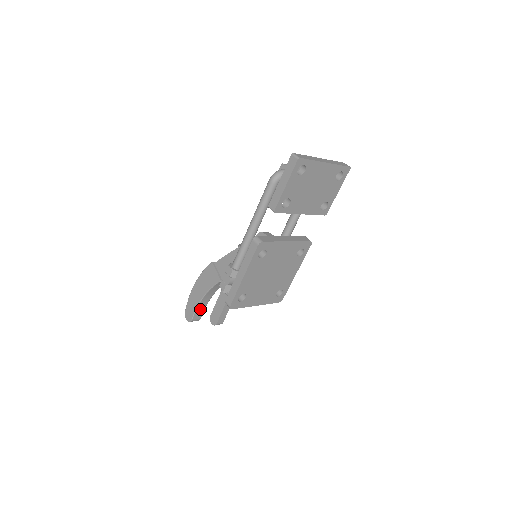
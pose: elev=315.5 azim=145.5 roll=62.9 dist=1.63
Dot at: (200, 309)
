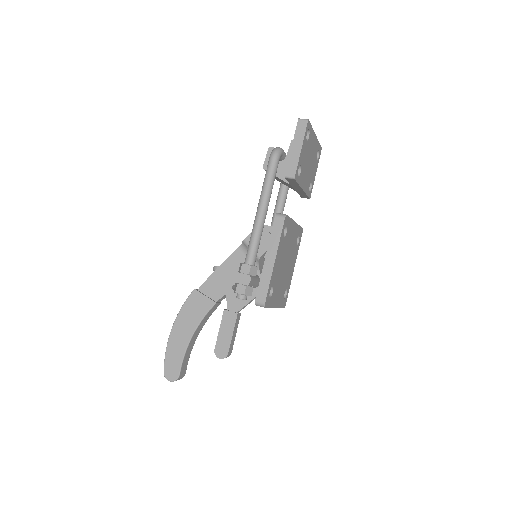
Dot at: (186, 358)
